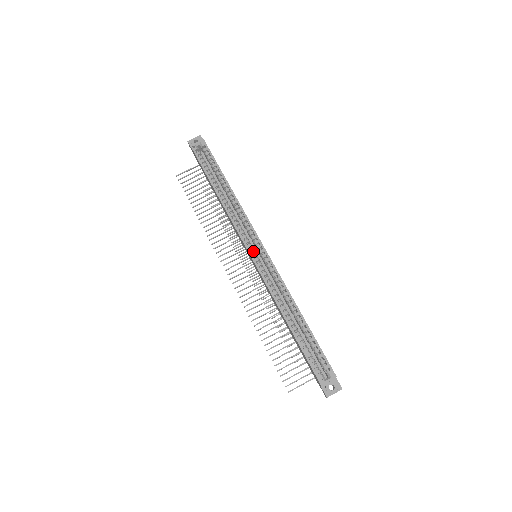
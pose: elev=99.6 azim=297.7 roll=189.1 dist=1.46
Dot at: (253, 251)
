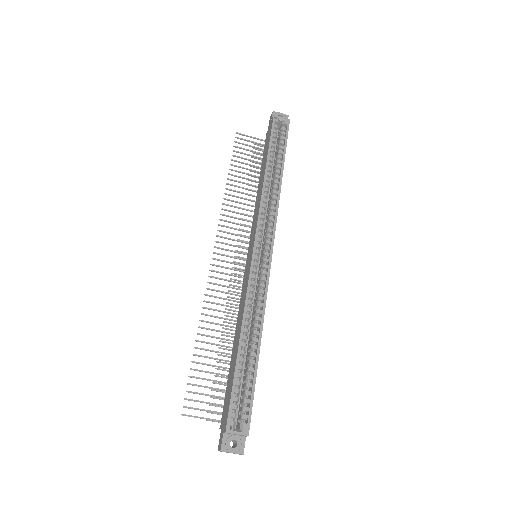
Dot at: (259, 247)
